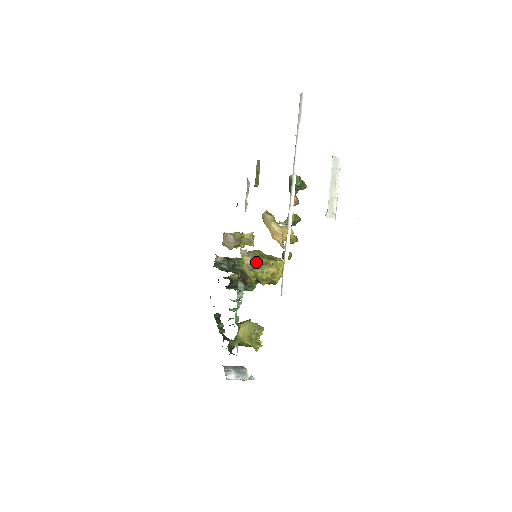
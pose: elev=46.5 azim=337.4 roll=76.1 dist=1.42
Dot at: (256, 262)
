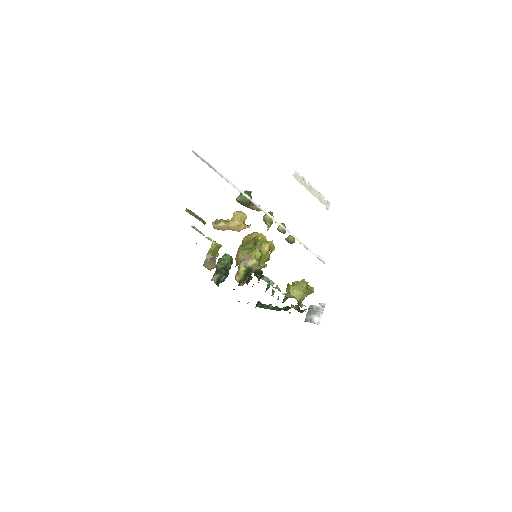
Dot at: (257, 258)
